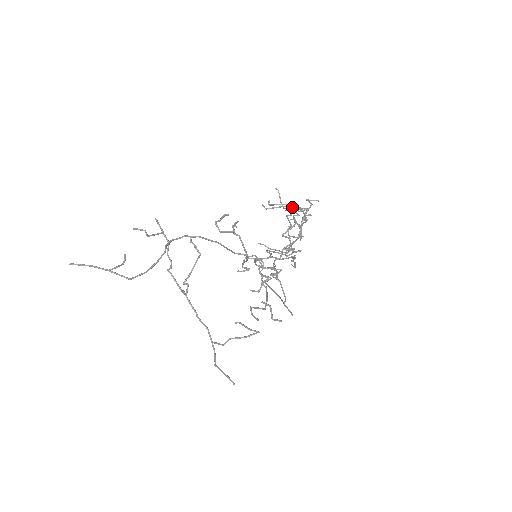
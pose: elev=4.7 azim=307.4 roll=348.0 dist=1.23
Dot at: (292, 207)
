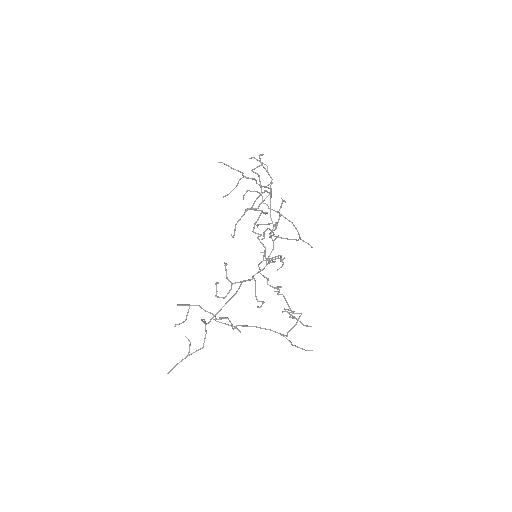
Dot at: occluded
